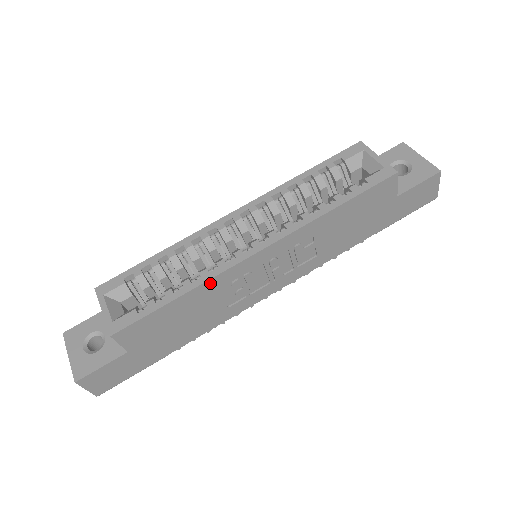
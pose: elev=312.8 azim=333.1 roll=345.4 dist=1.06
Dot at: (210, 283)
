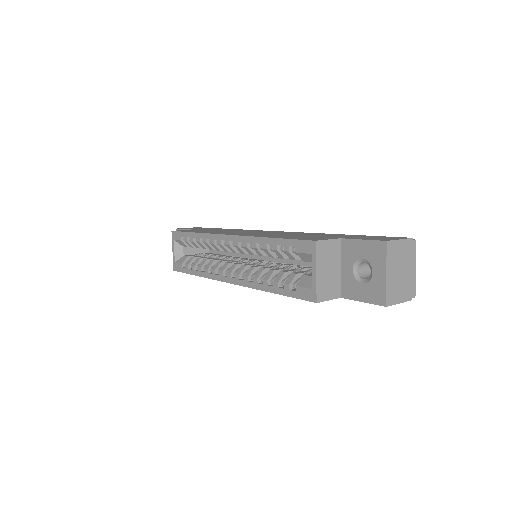
Dot at: occluded
